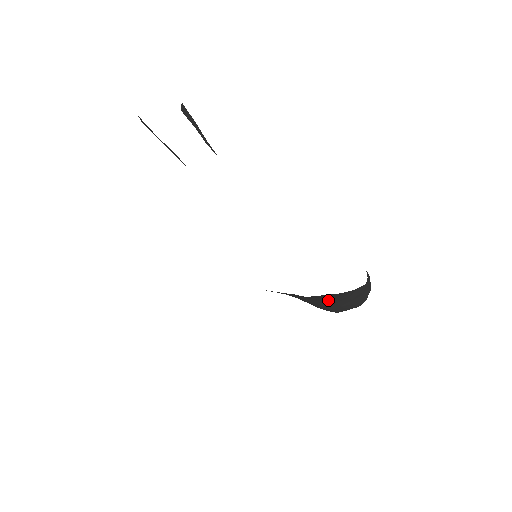
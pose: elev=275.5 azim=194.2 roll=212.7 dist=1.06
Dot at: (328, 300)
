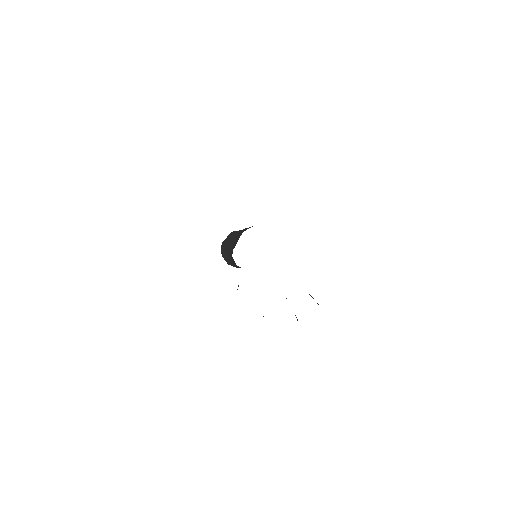
Dot at: occluded
